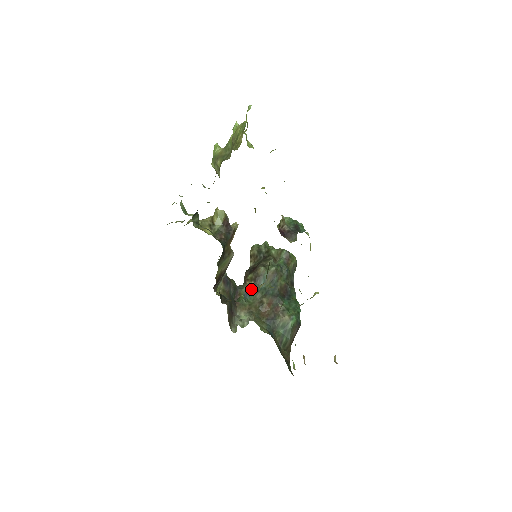
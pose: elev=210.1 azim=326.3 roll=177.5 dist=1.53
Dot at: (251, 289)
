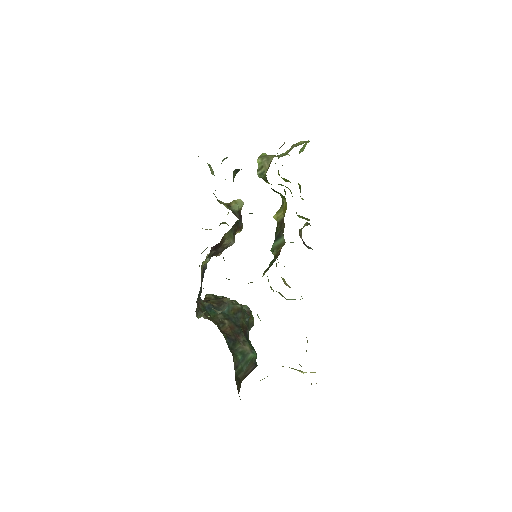
Dot at: (214, 307)
